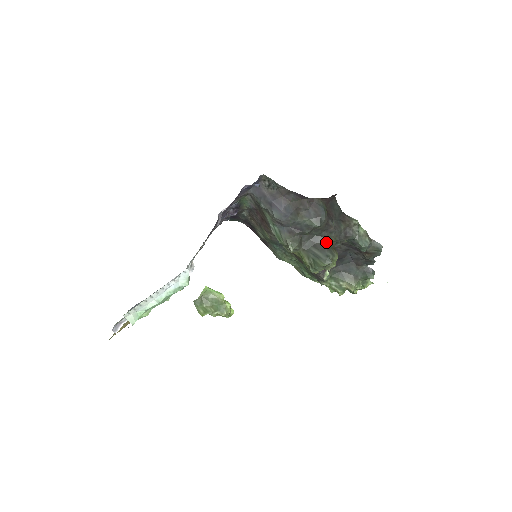
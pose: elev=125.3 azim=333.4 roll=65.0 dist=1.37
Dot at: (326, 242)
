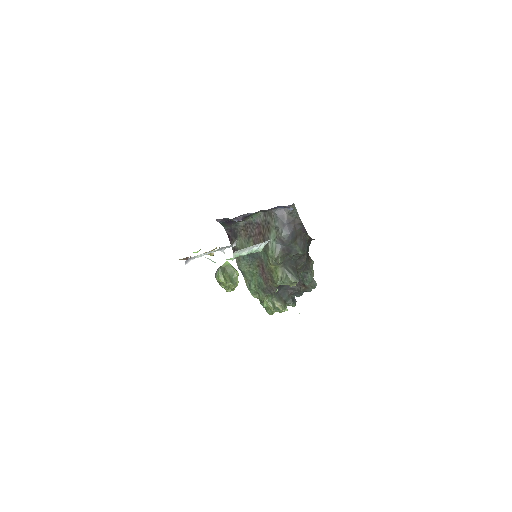
Dot at: (297, 267)
